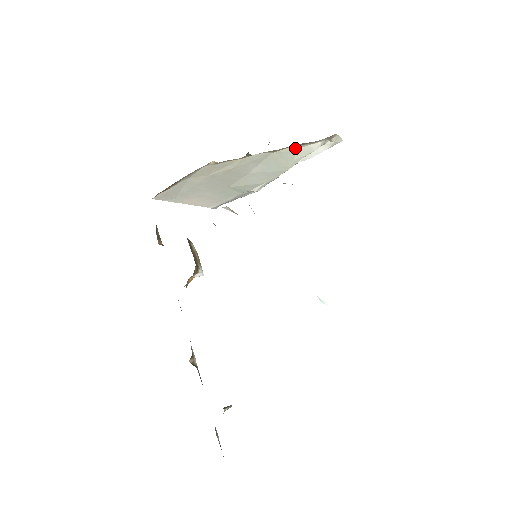
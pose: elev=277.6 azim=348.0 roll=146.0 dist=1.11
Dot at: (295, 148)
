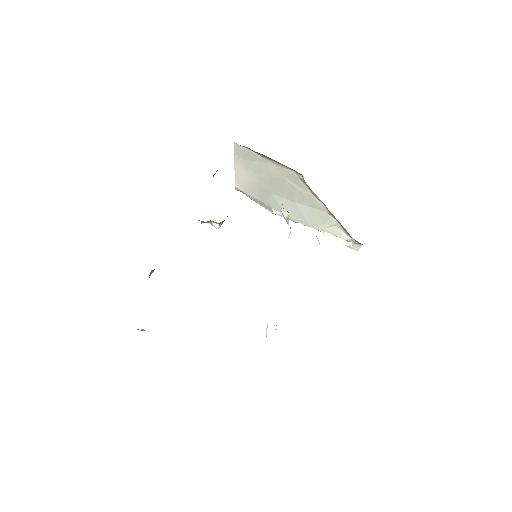
Dot at: (337, 224)
